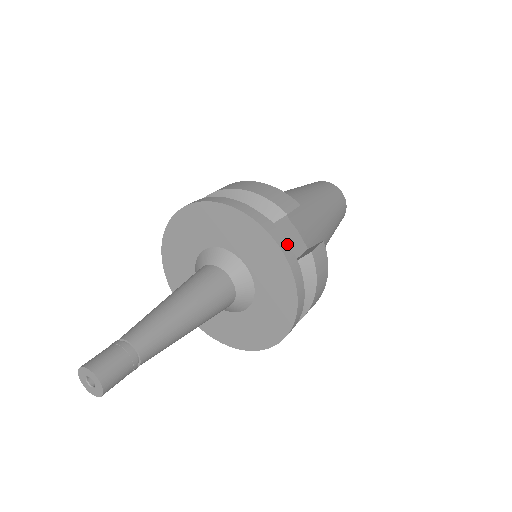
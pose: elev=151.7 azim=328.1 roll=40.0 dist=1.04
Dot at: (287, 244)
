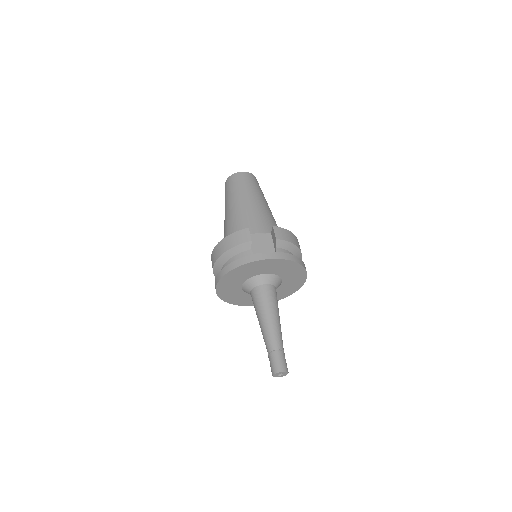
Dot at: (264, 246)
